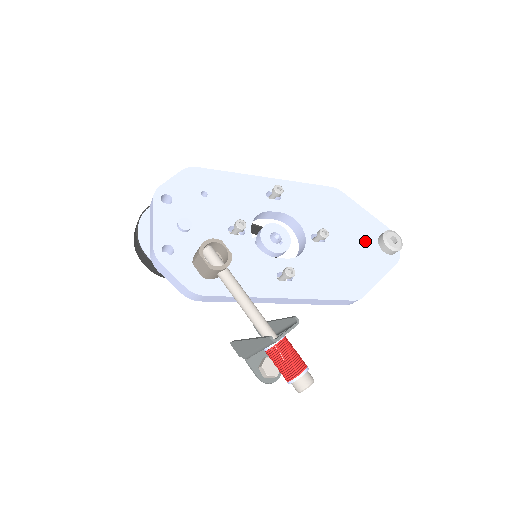
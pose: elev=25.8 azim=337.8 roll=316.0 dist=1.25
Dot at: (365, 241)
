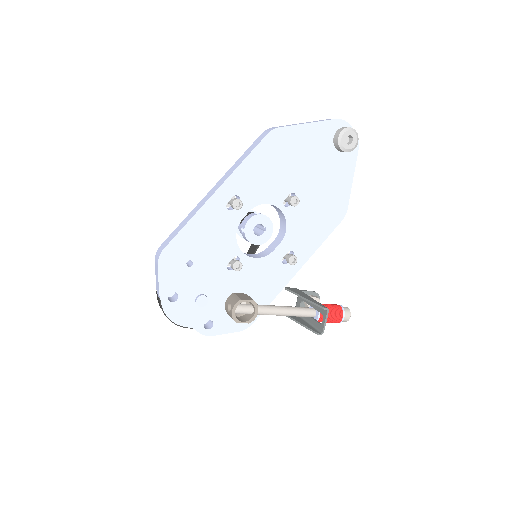
Dot at: (324, 158)
